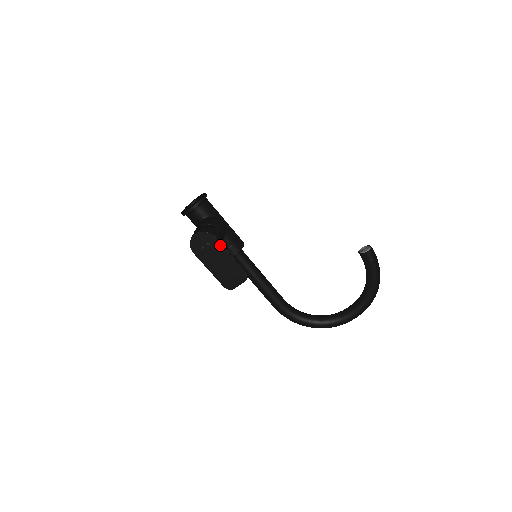
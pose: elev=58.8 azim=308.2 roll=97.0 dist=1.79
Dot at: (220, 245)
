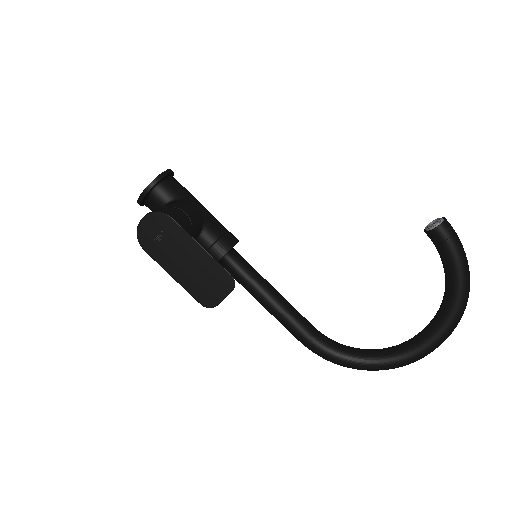
Dot at: (183, 232)
